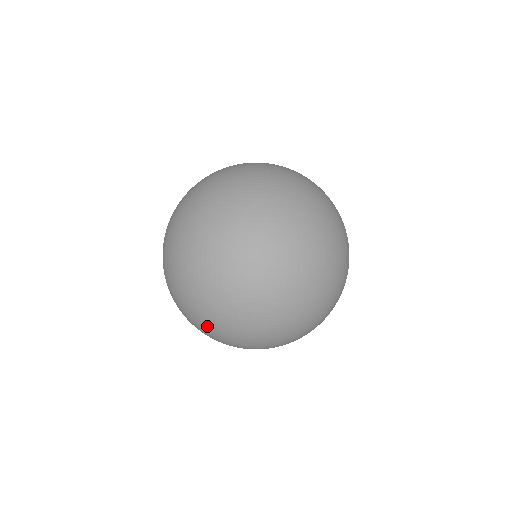
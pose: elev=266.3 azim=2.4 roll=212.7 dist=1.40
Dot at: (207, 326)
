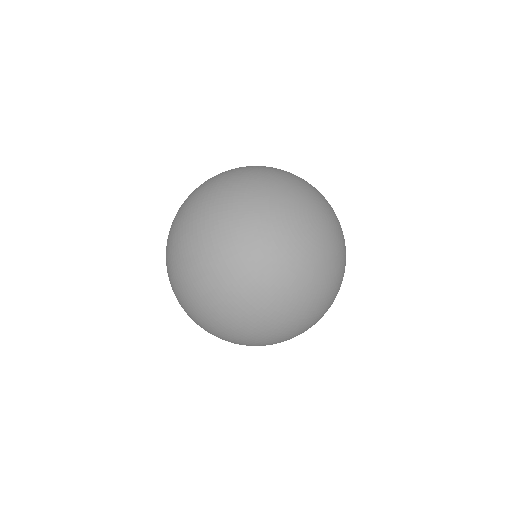
Dot at: occluded
